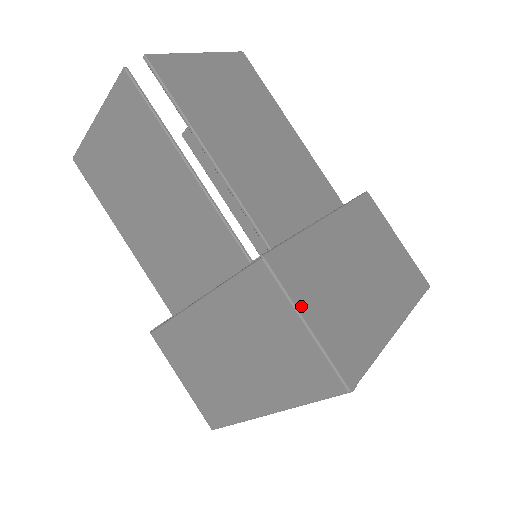
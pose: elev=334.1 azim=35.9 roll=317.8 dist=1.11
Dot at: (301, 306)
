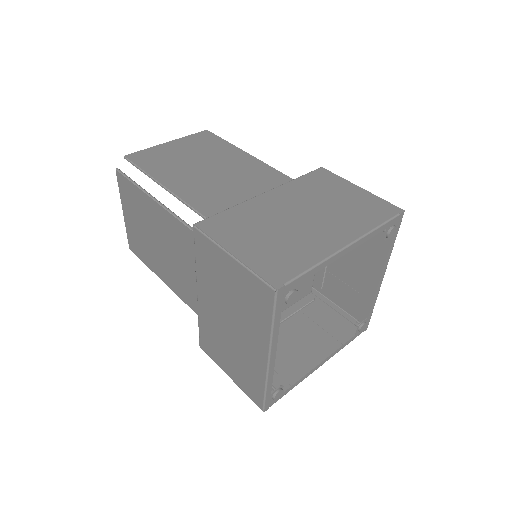
Dot at: (227, 246)
